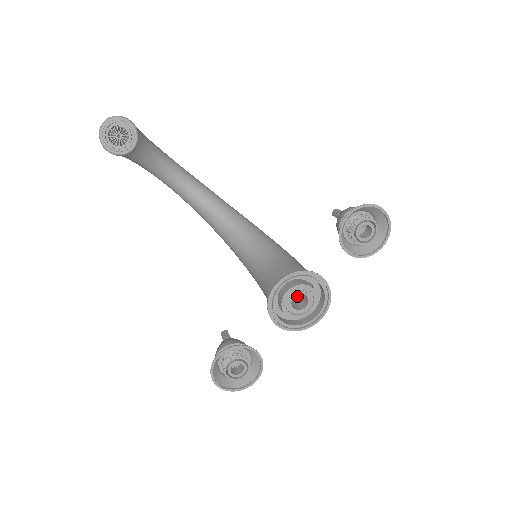
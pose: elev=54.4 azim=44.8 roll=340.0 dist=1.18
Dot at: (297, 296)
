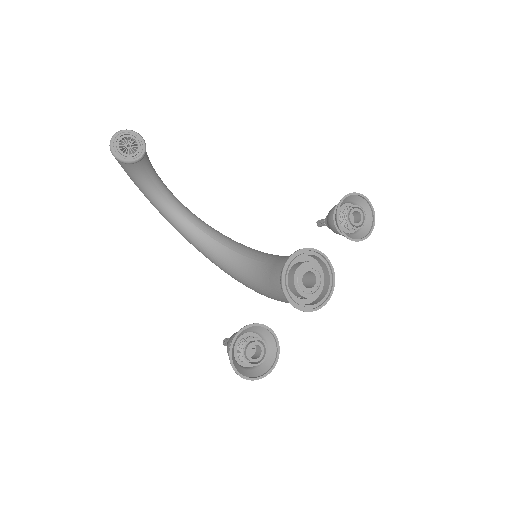
Dot at: occluded
